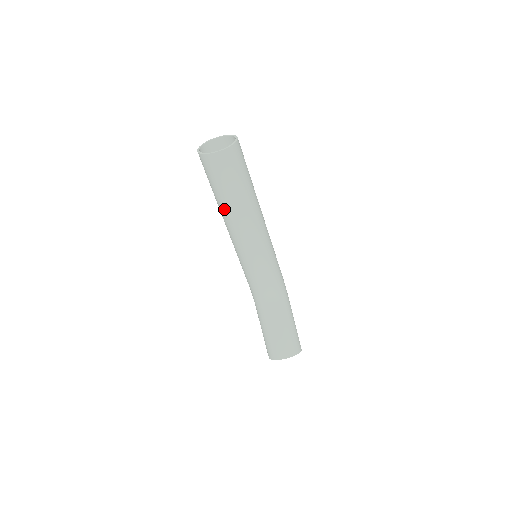
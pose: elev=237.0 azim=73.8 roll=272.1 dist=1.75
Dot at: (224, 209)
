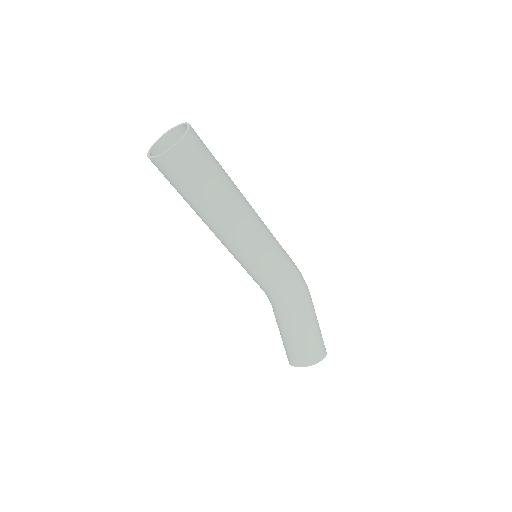
Dot at: occluded
